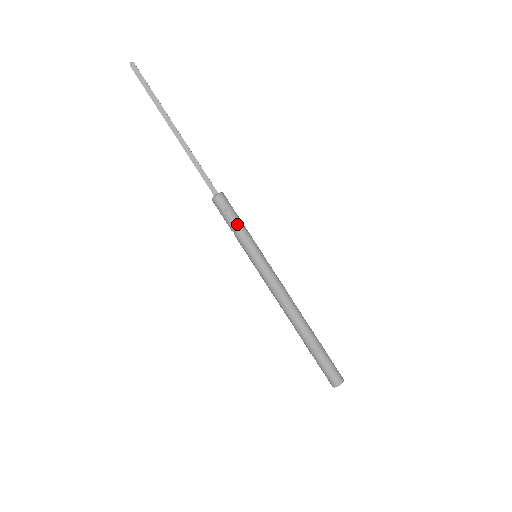
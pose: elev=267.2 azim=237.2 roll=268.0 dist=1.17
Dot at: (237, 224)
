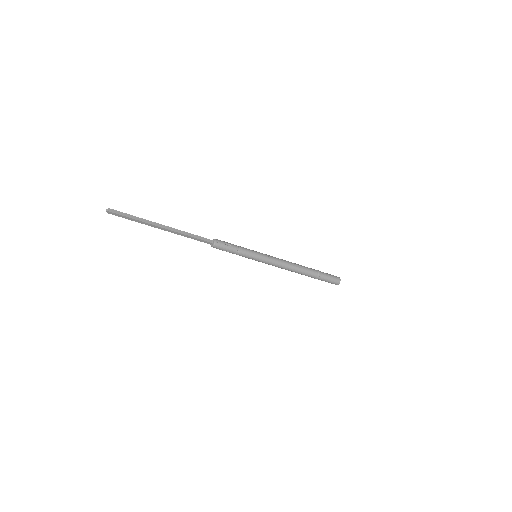
Dot at: (236, 246)
